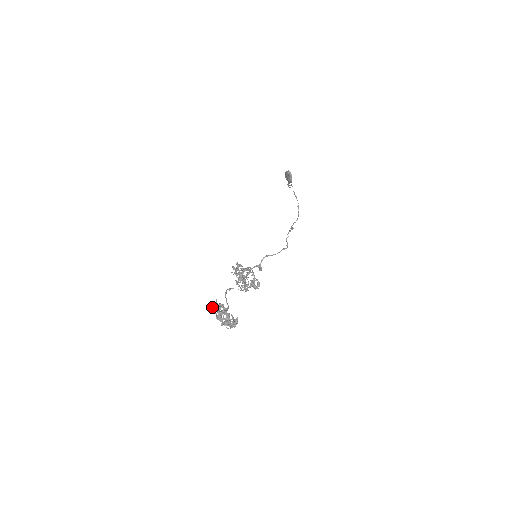
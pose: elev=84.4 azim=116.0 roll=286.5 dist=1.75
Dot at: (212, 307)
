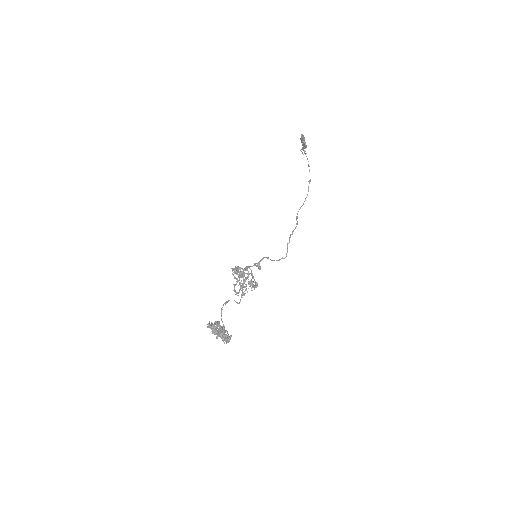
Dot at: (208, 327)
